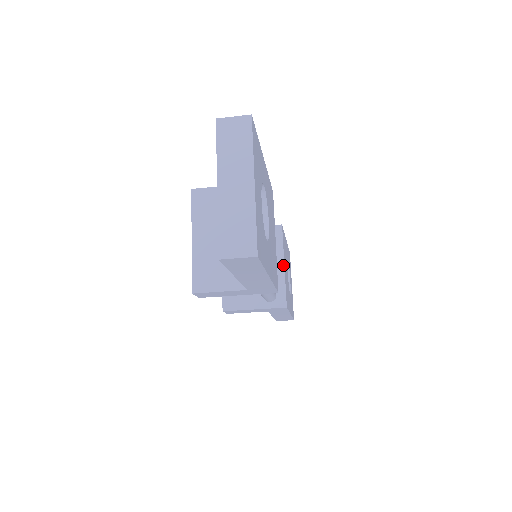
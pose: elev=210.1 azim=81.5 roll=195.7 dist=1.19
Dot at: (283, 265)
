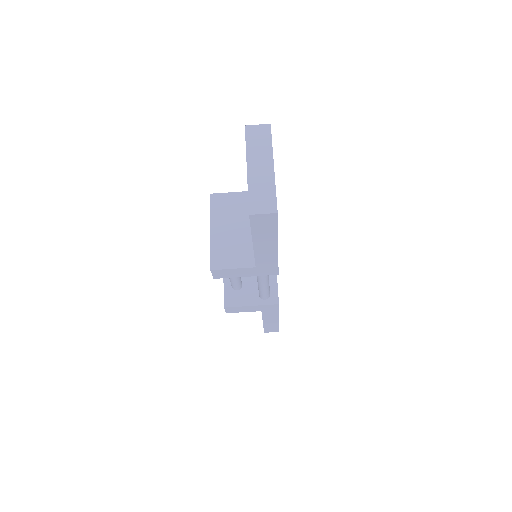
Dot at: occluded
